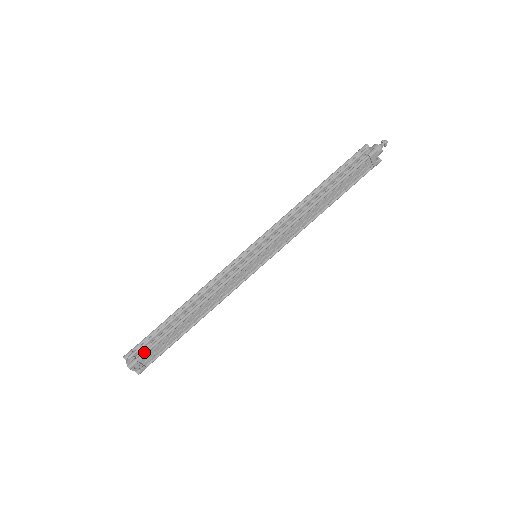
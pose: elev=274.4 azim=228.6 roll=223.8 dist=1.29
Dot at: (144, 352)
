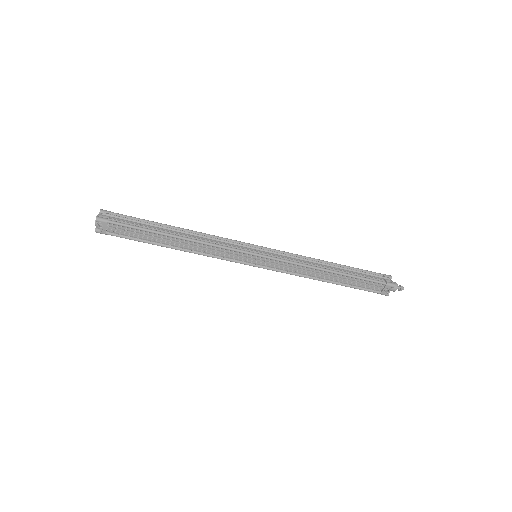
Dot at: (119, 222)
